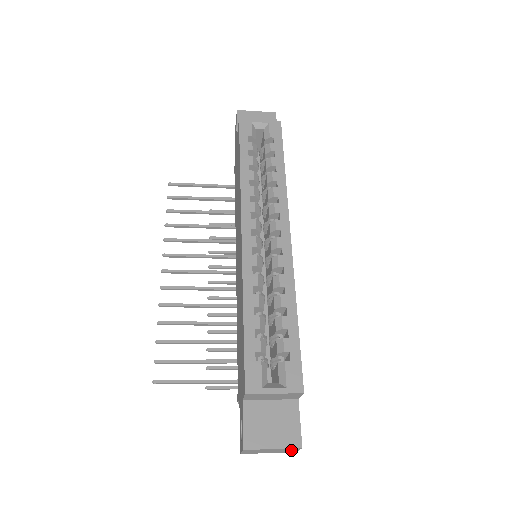
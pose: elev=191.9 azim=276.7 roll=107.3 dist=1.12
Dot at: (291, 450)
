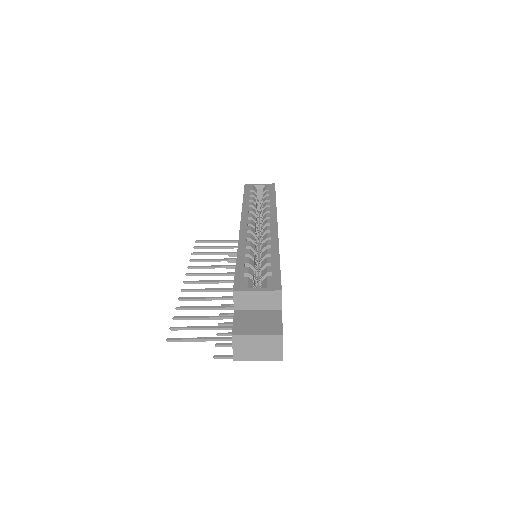
Dot at: (276, 346)
